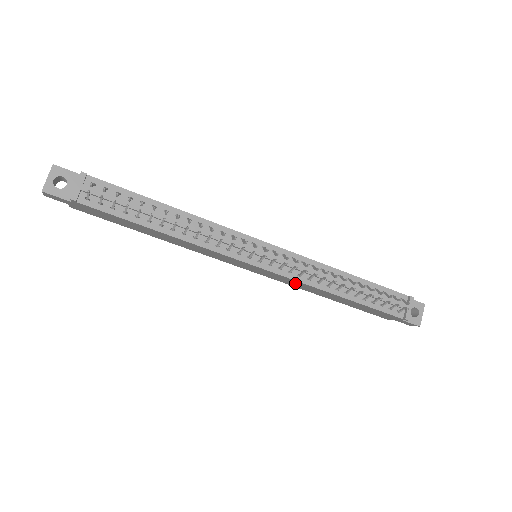
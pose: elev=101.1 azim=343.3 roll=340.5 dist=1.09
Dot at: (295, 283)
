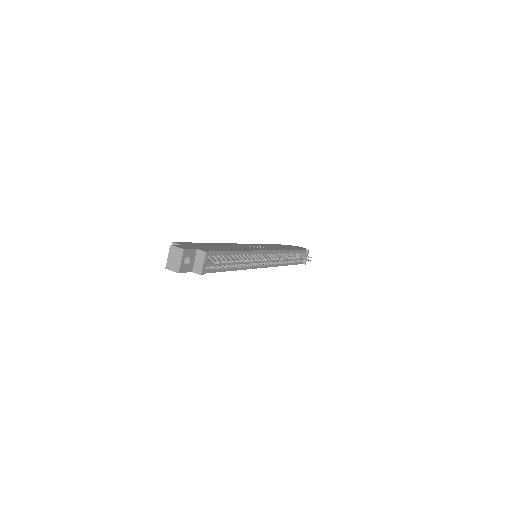
Dot at: occluded
